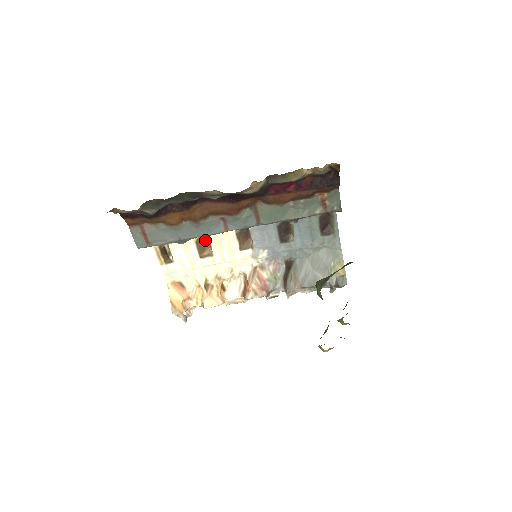
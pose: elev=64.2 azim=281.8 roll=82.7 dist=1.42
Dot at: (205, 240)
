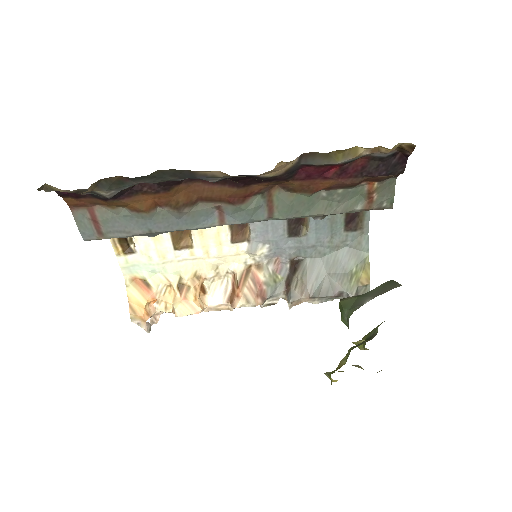
Dot at: occluded
